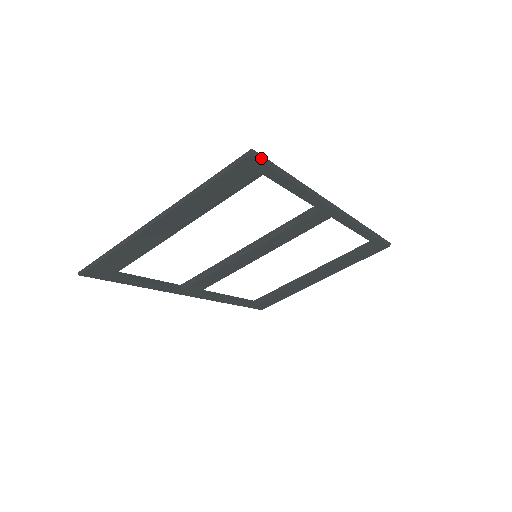
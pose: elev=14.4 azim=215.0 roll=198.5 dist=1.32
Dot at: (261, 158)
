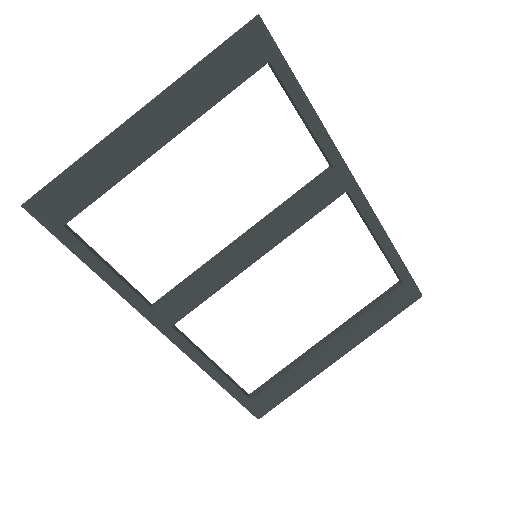
Dot at: (268, 31)
